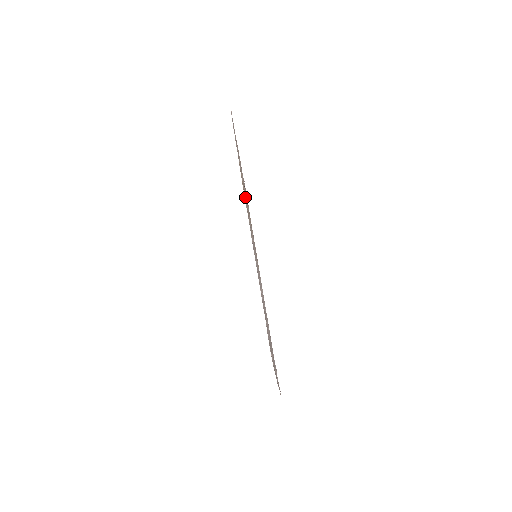
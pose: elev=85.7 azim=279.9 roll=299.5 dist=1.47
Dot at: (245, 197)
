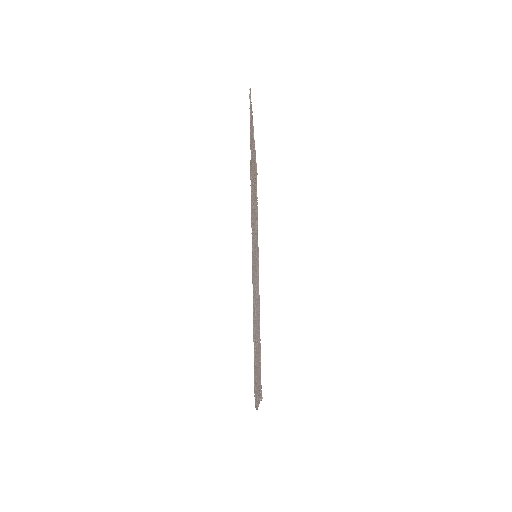
Dot at: (252, 194)
